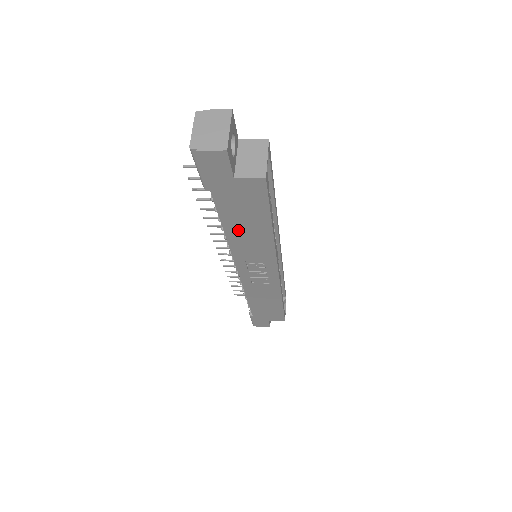
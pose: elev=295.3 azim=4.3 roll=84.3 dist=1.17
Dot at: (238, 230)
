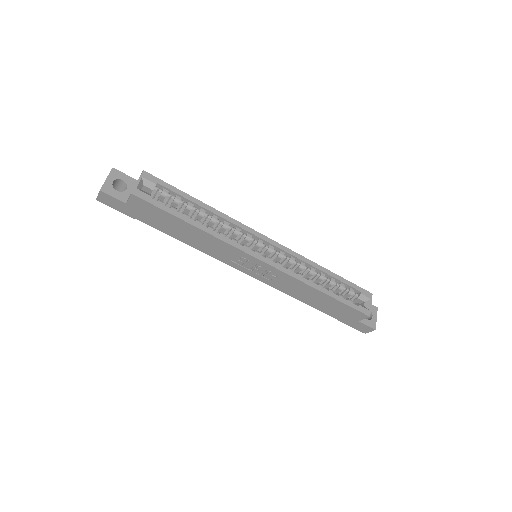
Dot at: (185, 237)
